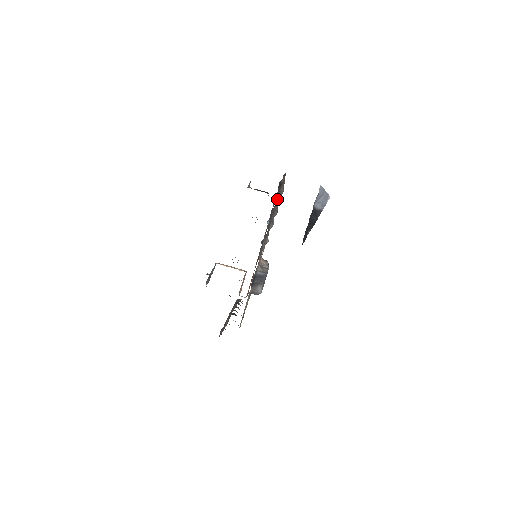
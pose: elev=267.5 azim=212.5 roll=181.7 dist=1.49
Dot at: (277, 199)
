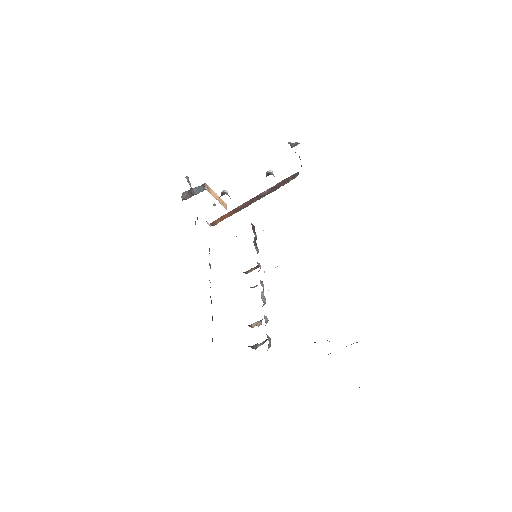
Dot at: occluded
